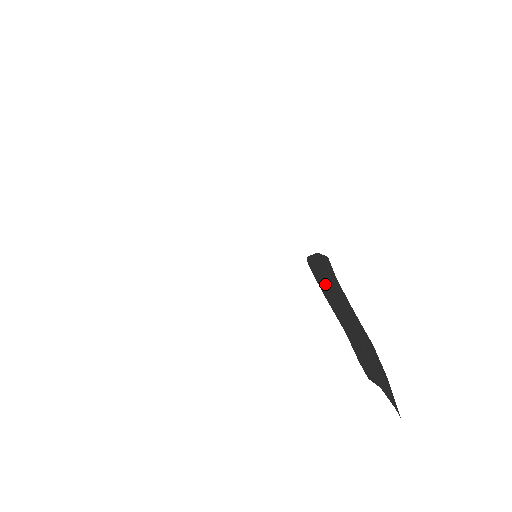
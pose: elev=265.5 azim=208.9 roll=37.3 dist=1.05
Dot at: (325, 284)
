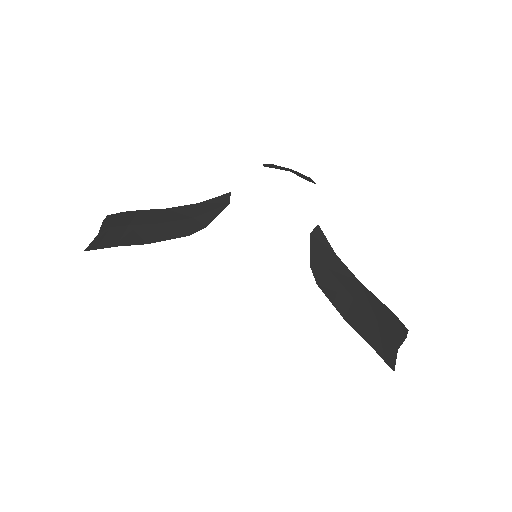
Dot at: (336, 291)
